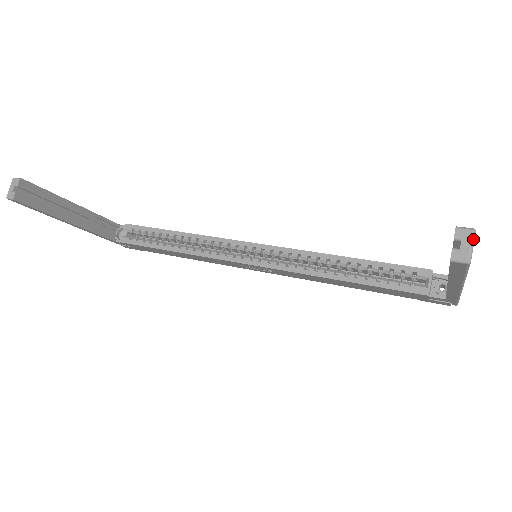
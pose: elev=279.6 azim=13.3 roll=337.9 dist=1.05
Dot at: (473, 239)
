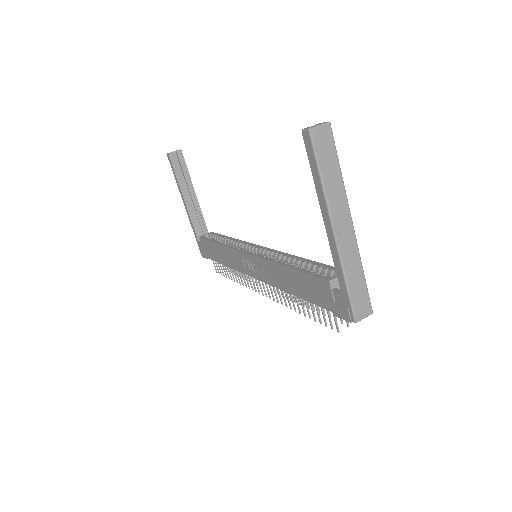
Dot at: (324, 124)
